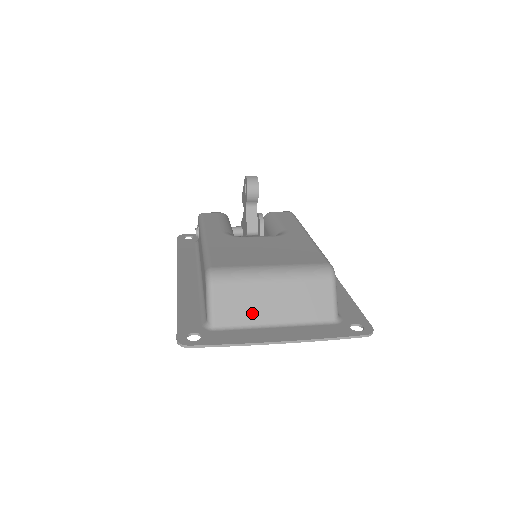
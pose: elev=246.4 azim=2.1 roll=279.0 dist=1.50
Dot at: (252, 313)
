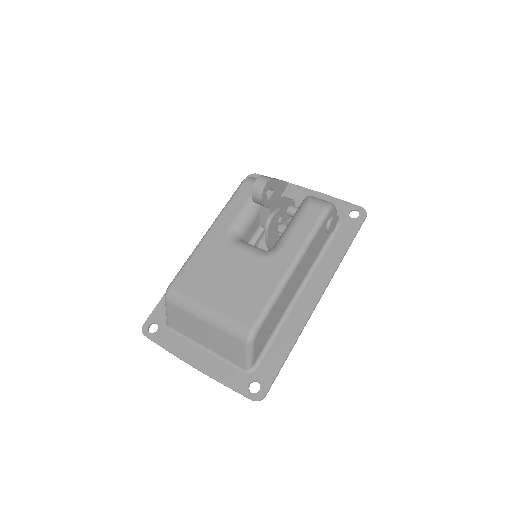
Dot at: (190, 332)
